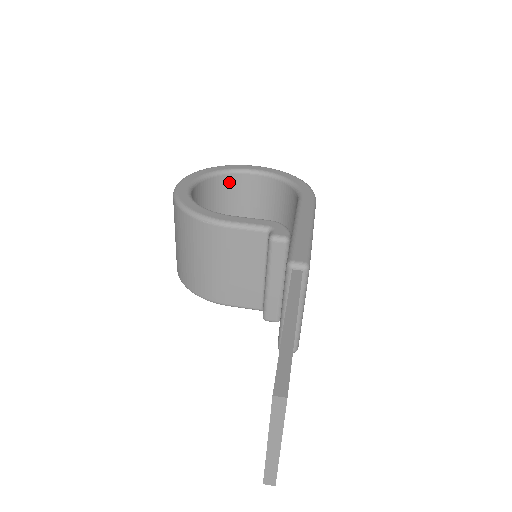
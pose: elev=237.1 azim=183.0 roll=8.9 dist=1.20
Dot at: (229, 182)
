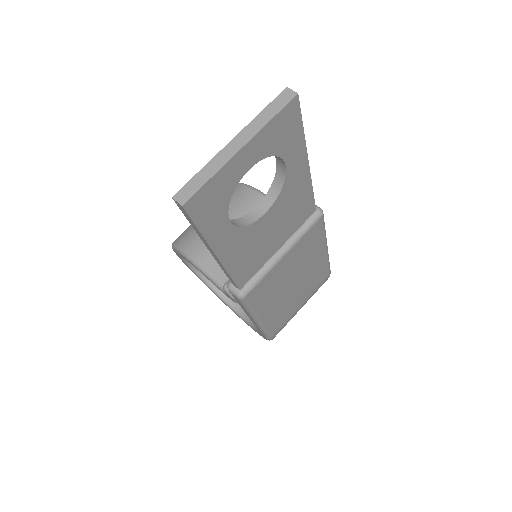
Dot at: occluded
